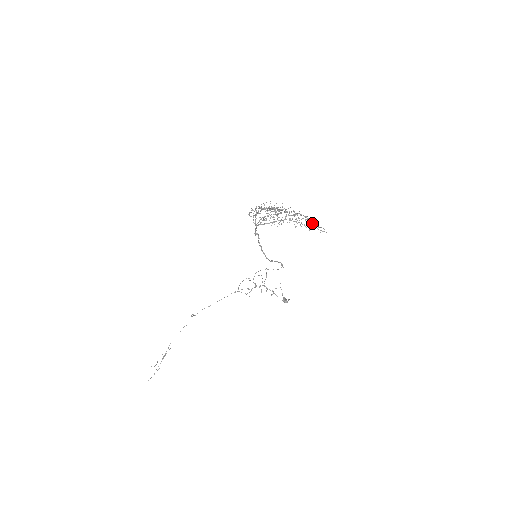
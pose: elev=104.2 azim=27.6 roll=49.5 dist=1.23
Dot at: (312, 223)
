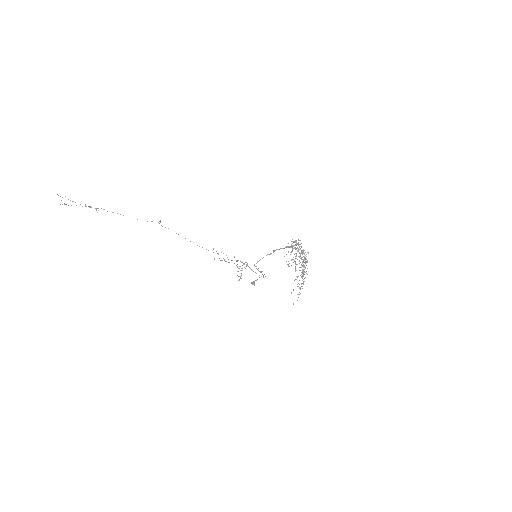
Dot at: occluded
